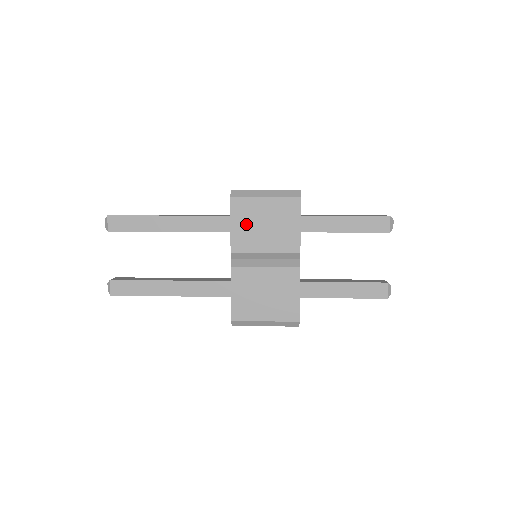
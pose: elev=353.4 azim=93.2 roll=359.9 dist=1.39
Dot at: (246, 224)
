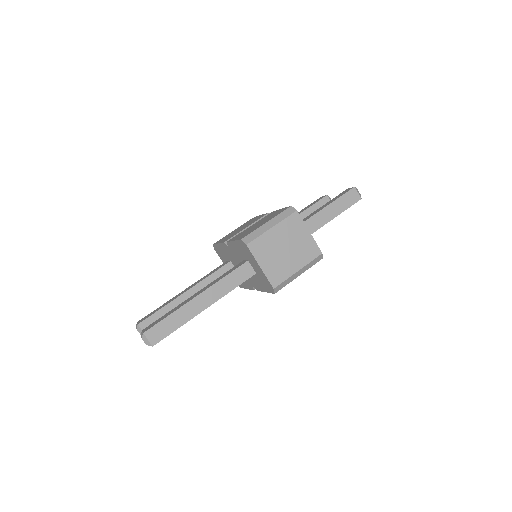
Dot at: occluded
